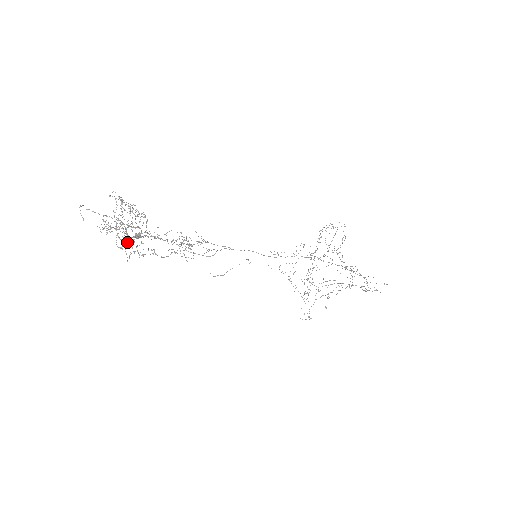
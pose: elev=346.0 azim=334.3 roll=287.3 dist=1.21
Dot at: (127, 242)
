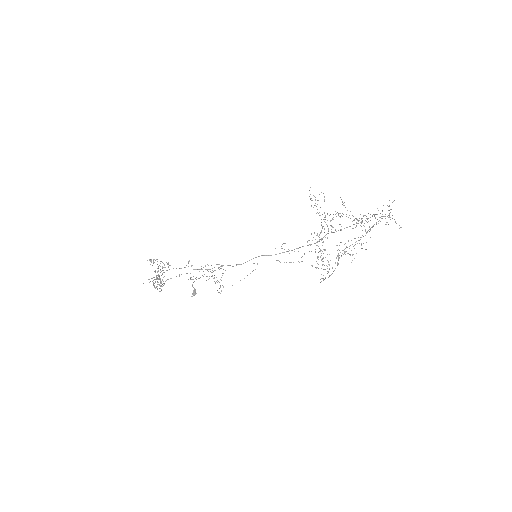
Dot at: (157, 282)
